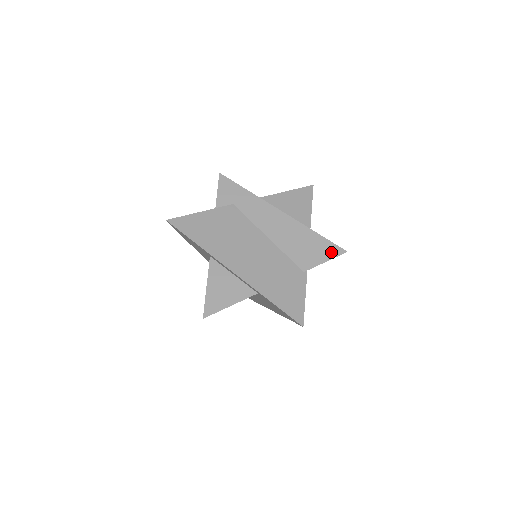
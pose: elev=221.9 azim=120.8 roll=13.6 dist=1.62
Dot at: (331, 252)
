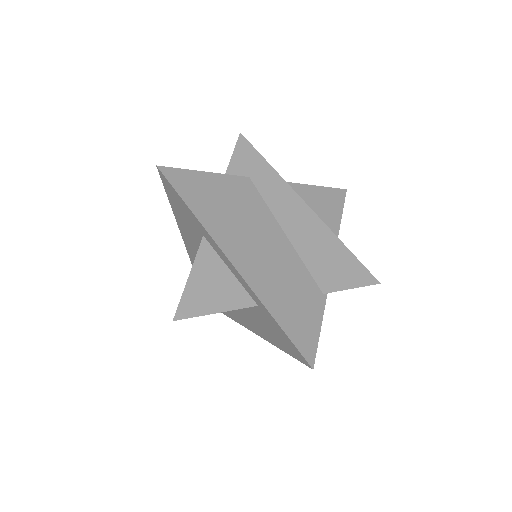
Dot at: (361, 278)
